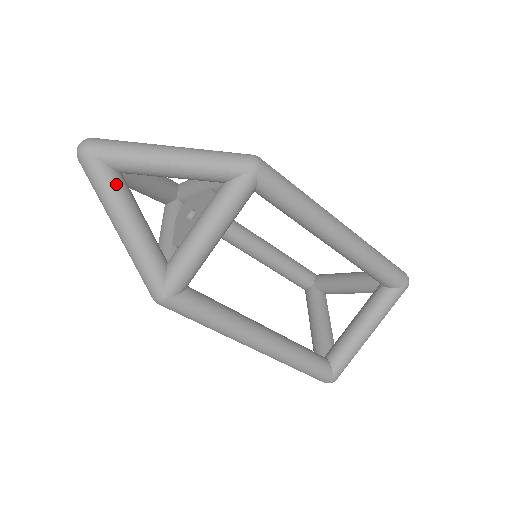
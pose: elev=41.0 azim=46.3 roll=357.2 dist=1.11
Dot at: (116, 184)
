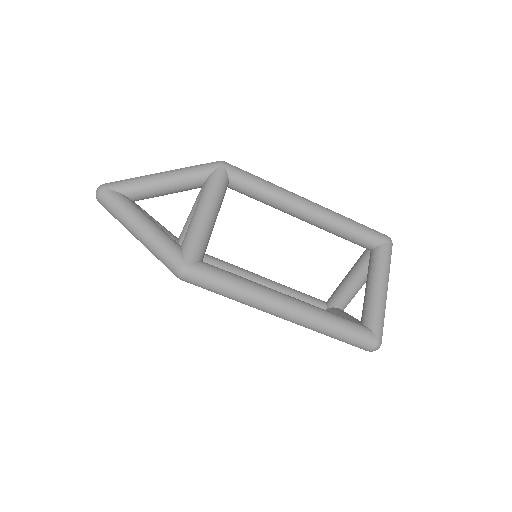
Dot at: (127, 201)
